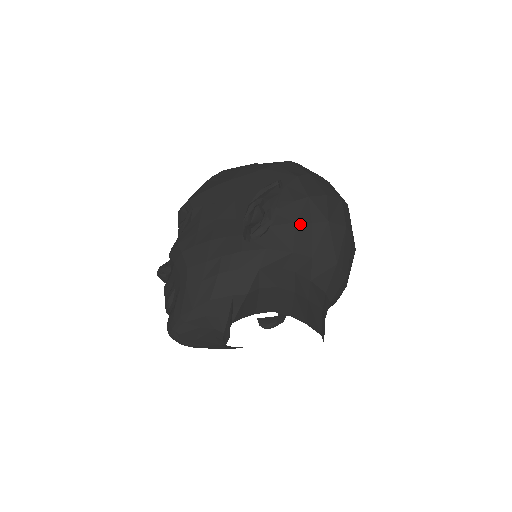
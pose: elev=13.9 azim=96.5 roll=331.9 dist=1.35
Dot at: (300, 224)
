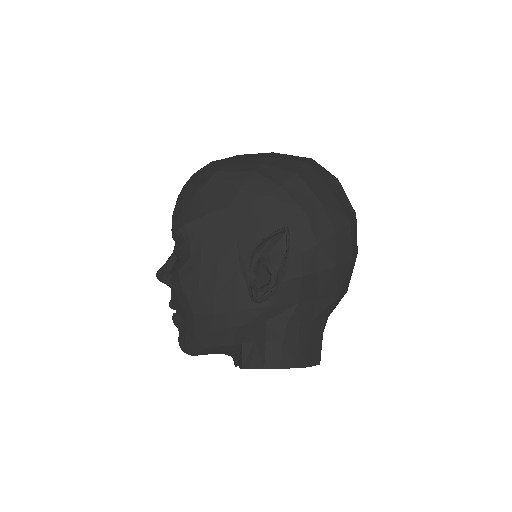
Dot at: (307, 276)
